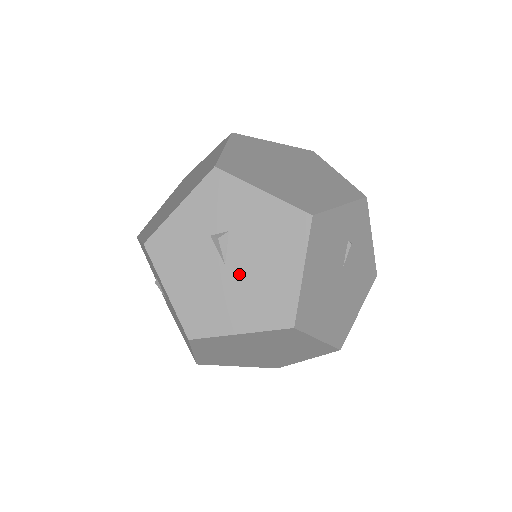
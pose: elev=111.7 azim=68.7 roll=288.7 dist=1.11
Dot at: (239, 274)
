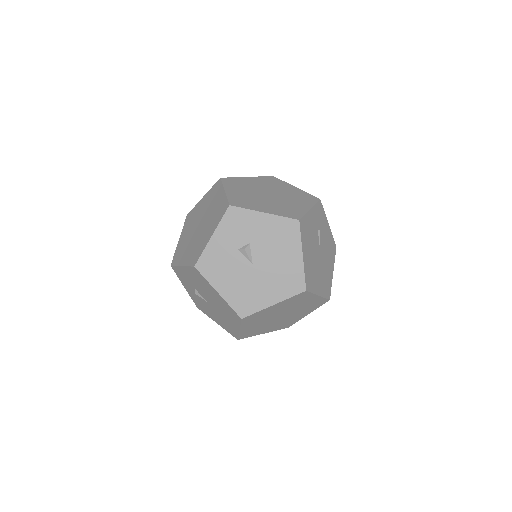
Dot at: (263, 268)
